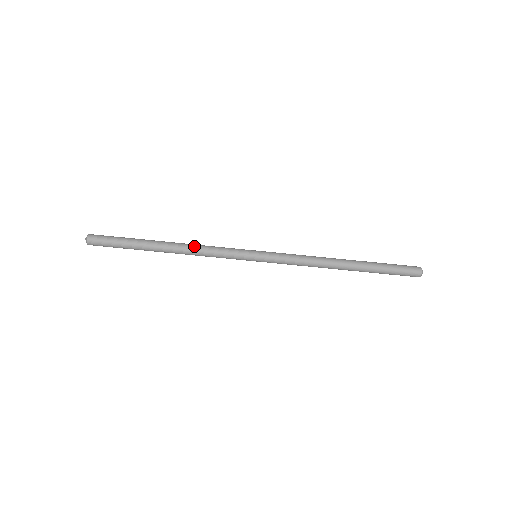
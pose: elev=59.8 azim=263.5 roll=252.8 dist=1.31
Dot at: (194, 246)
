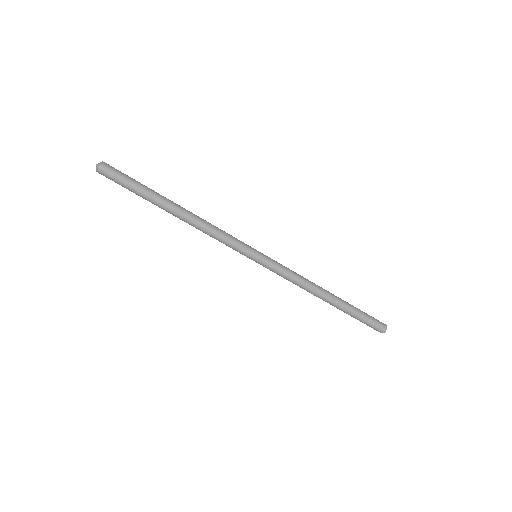
Dot at: (204, 220)
